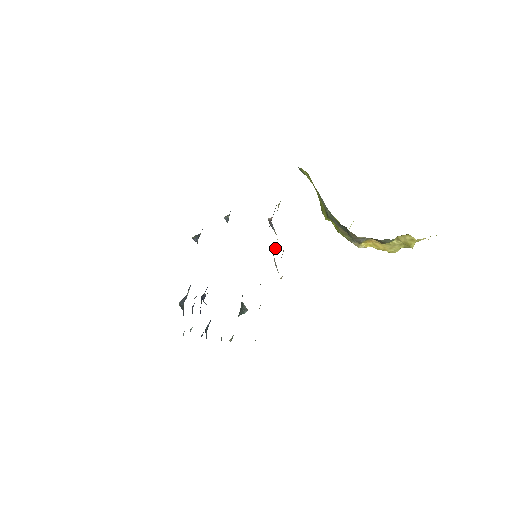
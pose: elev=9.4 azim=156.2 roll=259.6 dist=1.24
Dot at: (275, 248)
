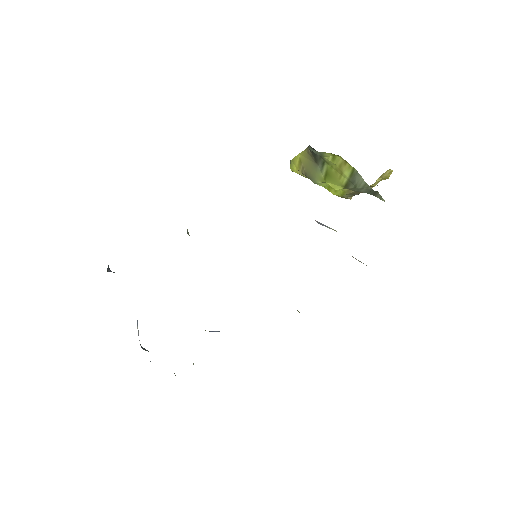
Dot at: occluded
